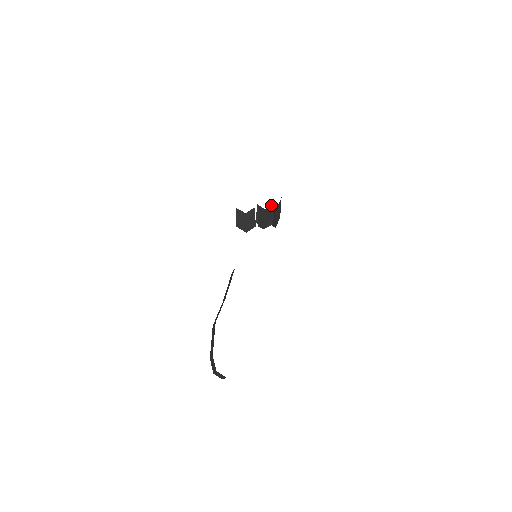
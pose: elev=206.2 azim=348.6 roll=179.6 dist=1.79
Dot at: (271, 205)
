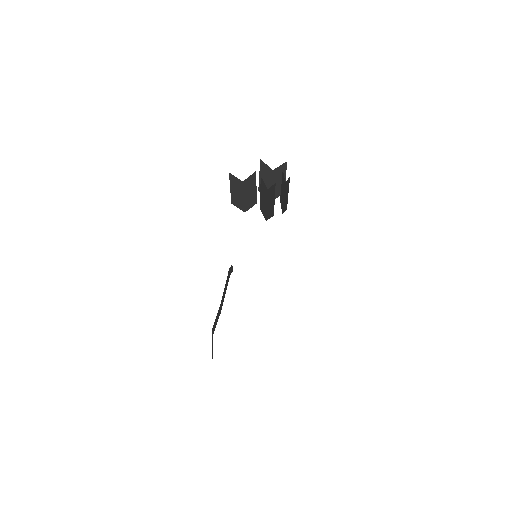
Dot at: (274, 192)
